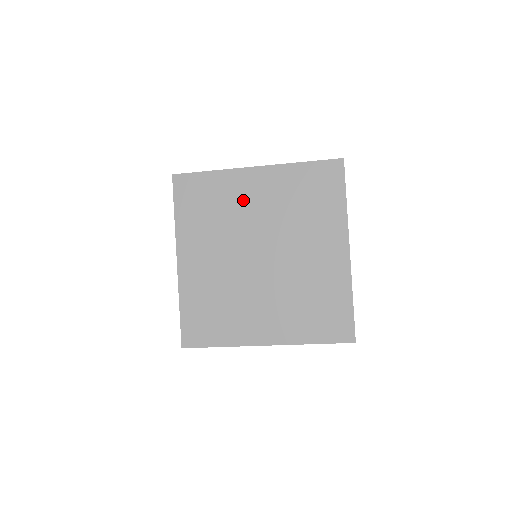
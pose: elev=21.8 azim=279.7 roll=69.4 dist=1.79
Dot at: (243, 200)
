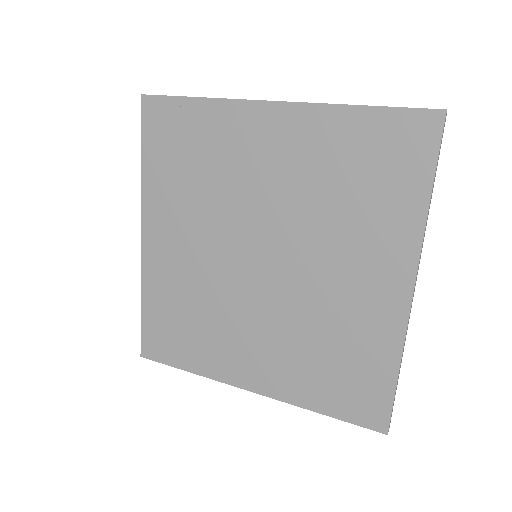
Dot at: (245, 160)
